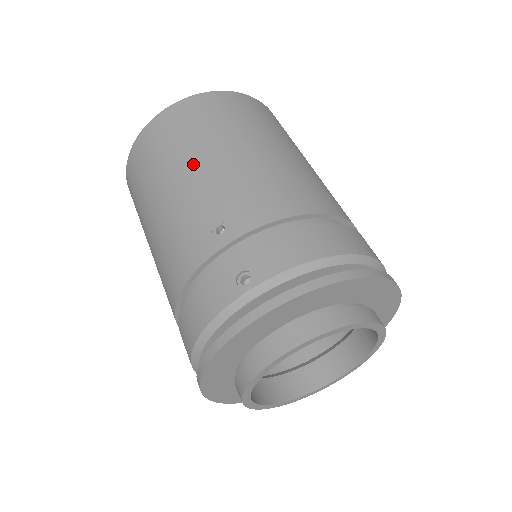
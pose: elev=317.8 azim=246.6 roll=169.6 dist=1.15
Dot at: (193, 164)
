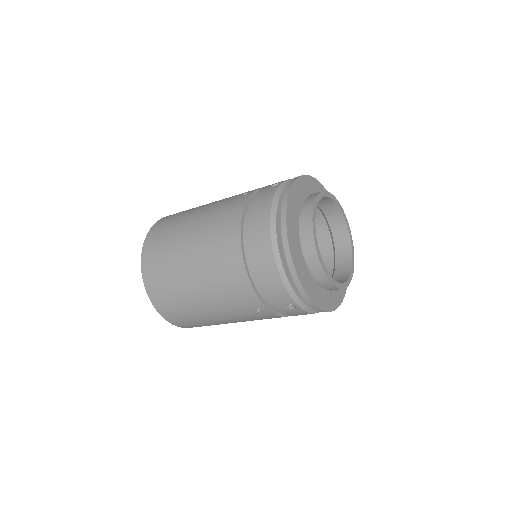
Dot at: (203, 206)
